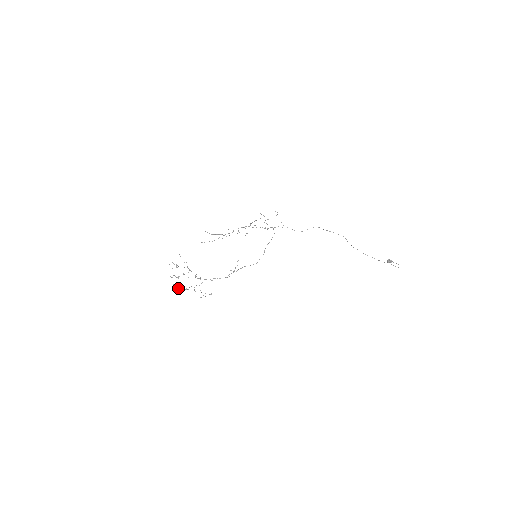
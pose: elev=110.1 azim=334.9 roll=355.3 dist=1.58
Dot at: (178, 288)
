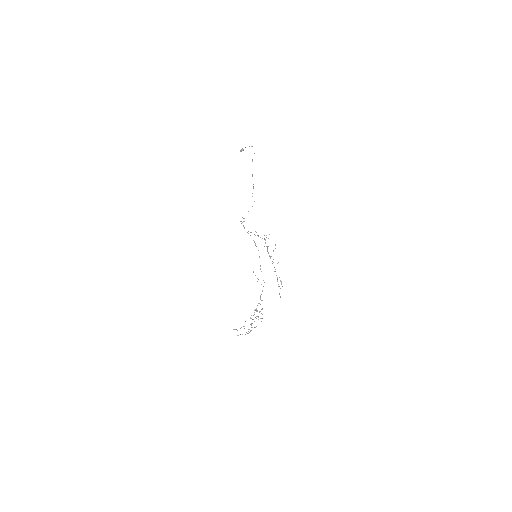
Dot at: occluded
